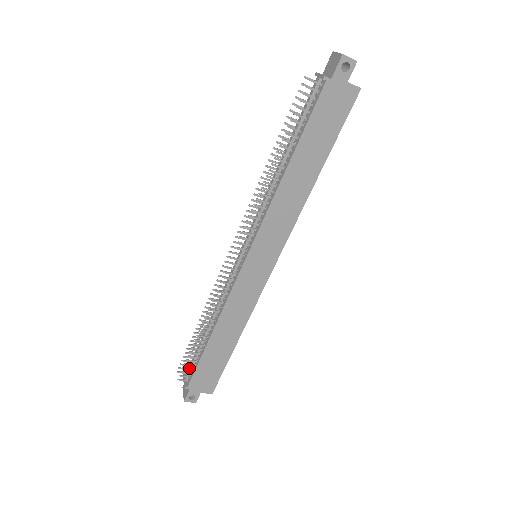
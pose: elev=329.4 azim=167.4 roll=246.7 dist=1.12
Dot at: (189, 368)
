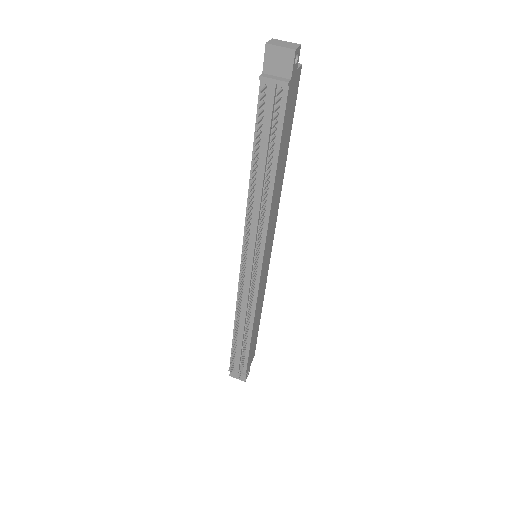
Dot at: (242, 364)
